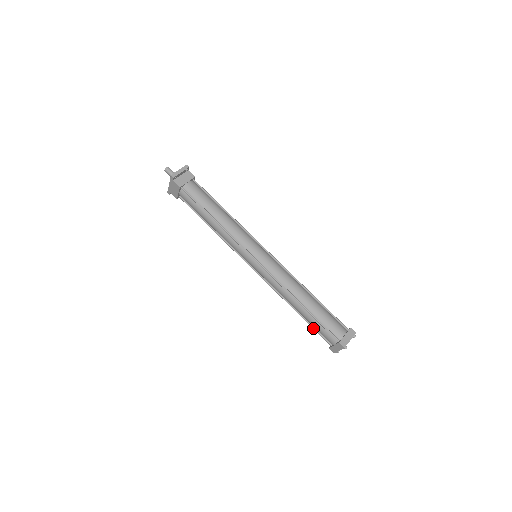
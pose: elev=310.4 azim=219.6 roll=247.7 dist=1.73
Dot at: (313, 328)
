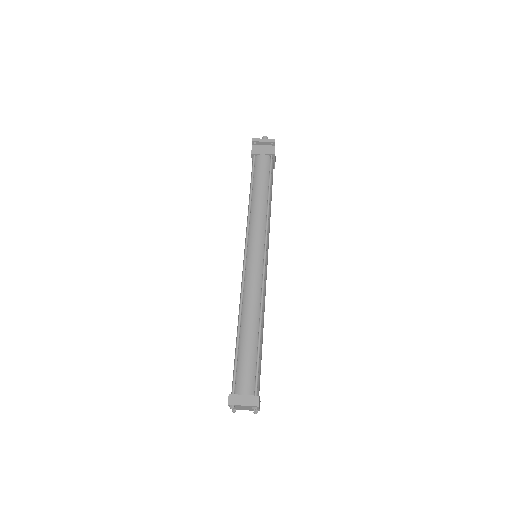
Dot at: occluded
